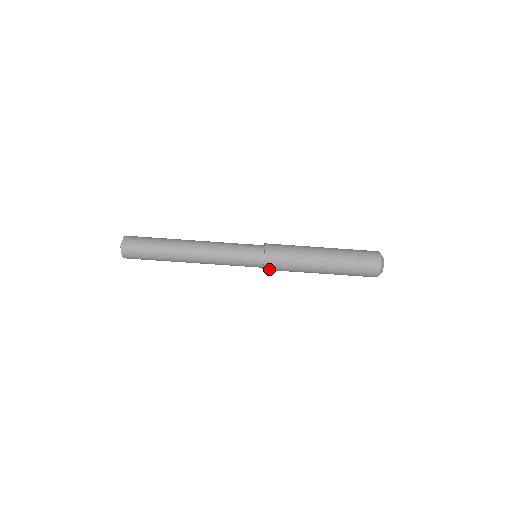
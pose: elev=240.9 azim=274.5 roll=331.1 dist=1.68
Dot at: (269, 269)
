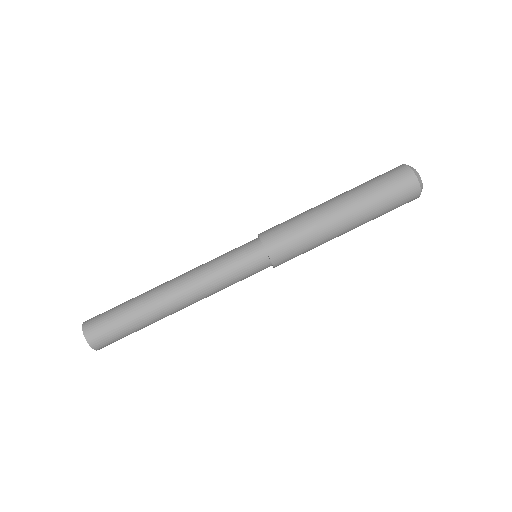
Dot at: (281, 262)
